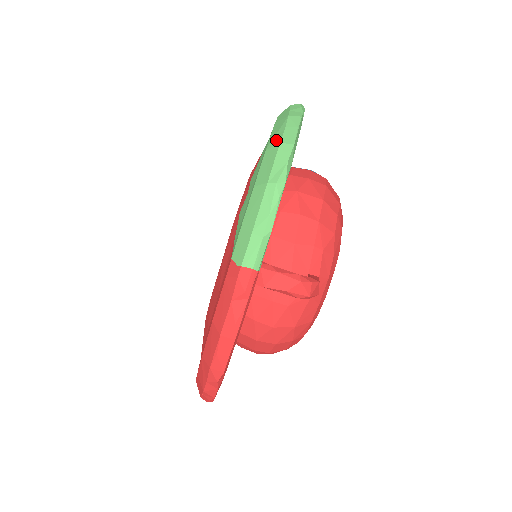
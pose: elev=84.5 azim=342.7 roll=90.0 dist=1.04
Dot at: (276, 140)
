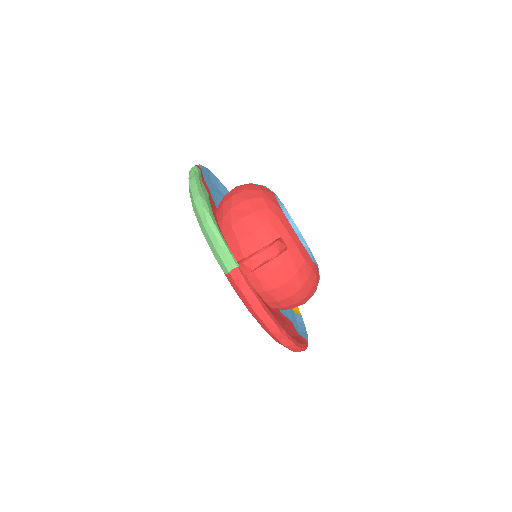
Dot at: (192, 201)
